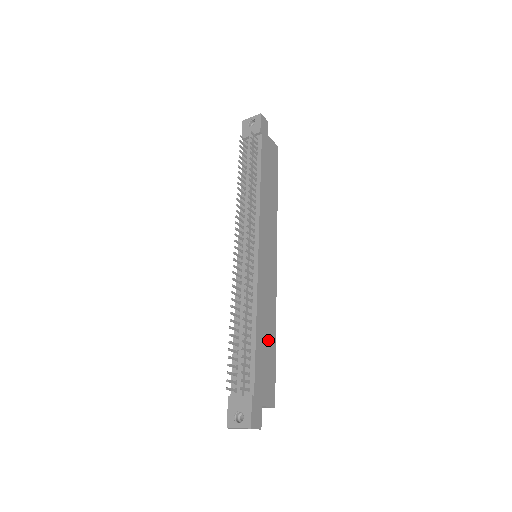
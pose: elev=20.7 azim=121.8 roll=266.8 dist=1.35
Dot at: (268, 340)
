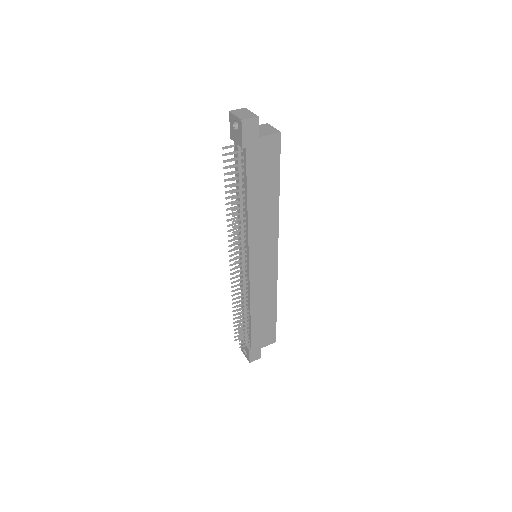
Dot at: (266, 314)
